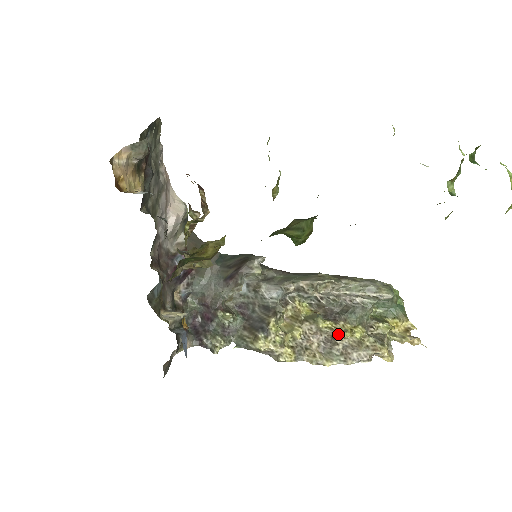
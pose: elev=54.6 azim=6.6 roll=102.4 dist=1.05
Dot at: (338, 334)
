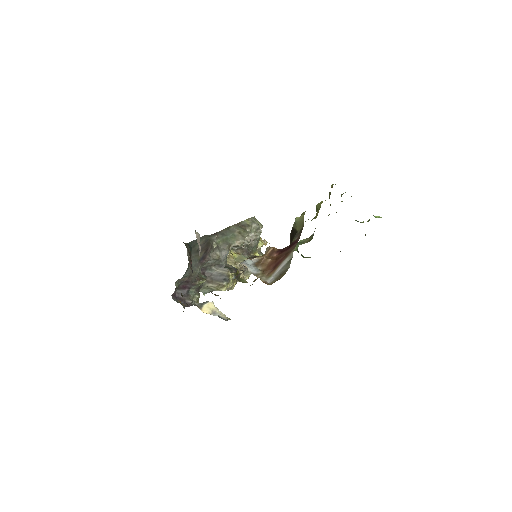
Dot at: occluded
